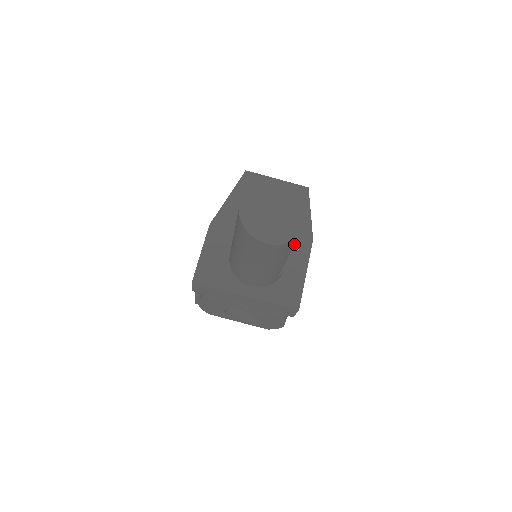
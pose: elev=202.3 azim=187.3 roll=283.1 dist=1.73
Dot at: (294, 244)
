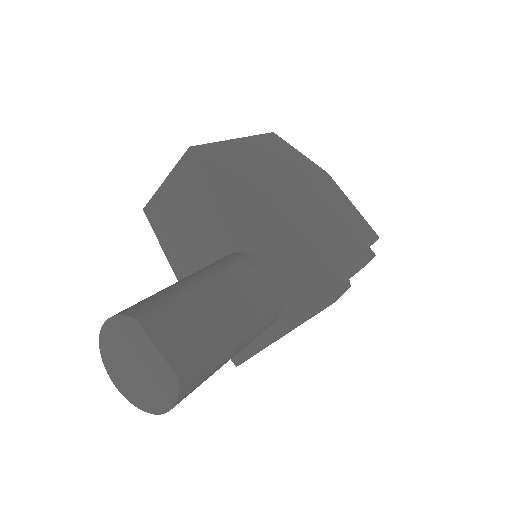
Dot at: (192, 367)
